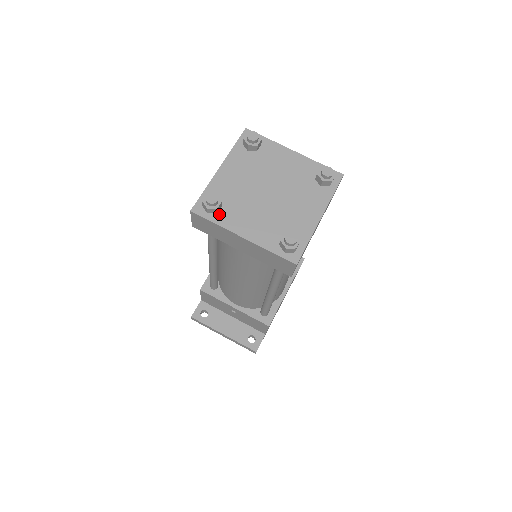
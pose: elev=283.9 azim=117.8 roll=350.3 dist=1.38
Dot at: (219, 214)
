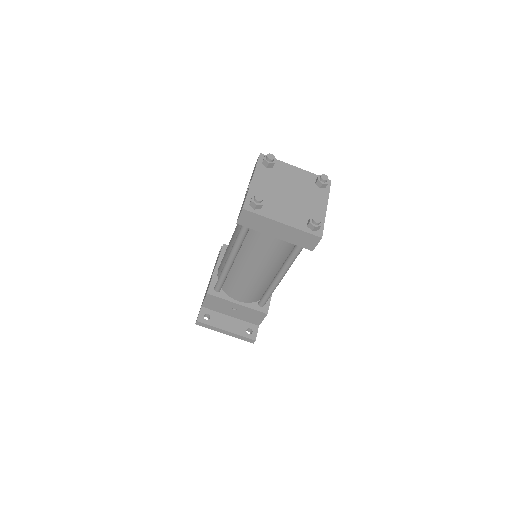
Dot at: (262, 209)
